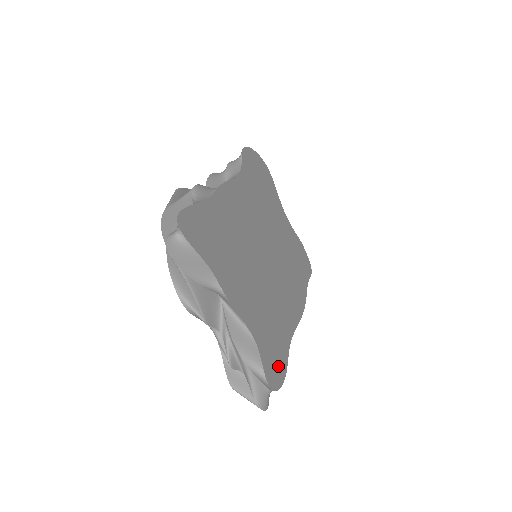
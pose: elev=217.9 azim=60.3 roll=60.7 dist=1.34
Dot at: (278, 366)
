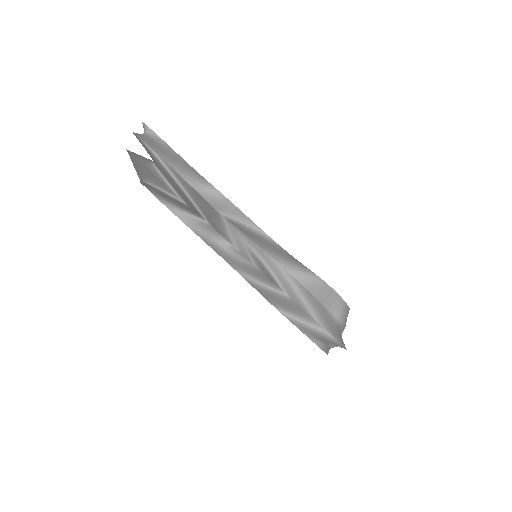
Dot at: occluded
